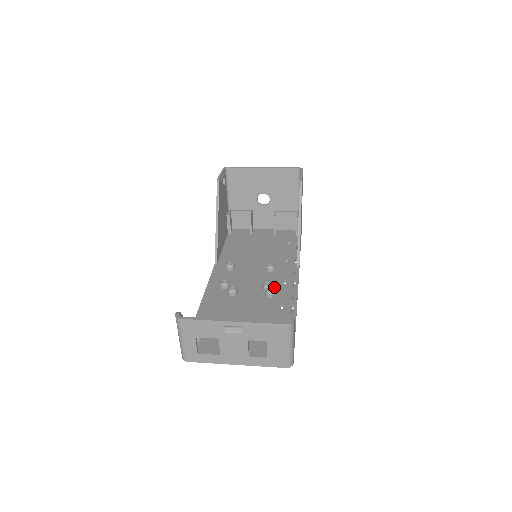
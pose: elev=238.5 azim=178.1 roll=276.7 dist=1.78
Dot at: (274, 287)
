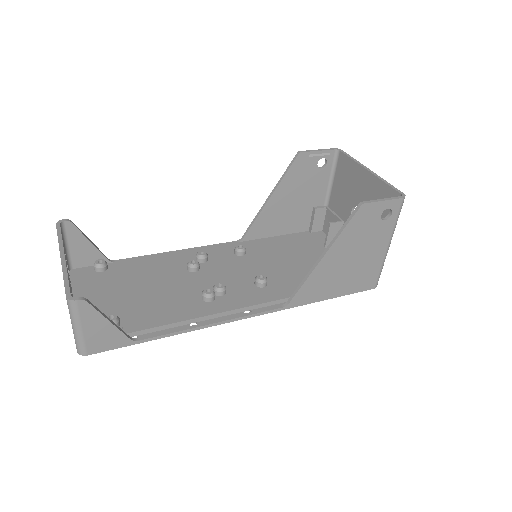
Dot at: (225, 296)
